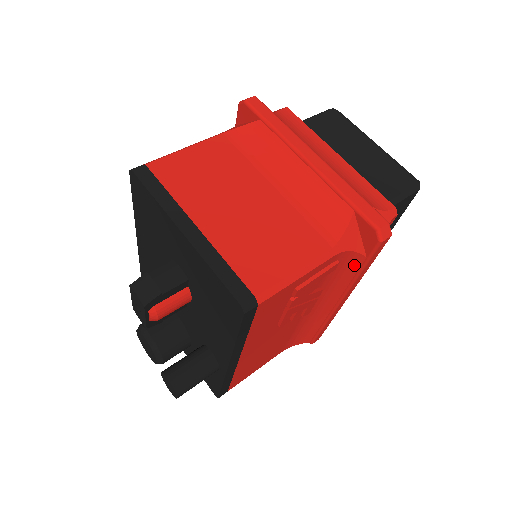
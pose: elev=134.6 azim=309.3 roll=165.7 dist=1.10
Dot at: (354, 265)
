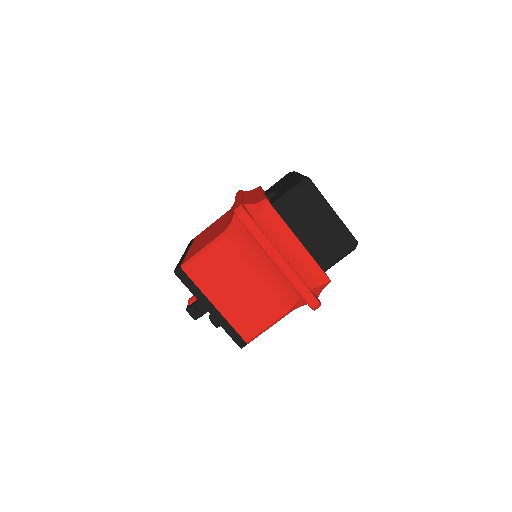
Dot at: occluded
